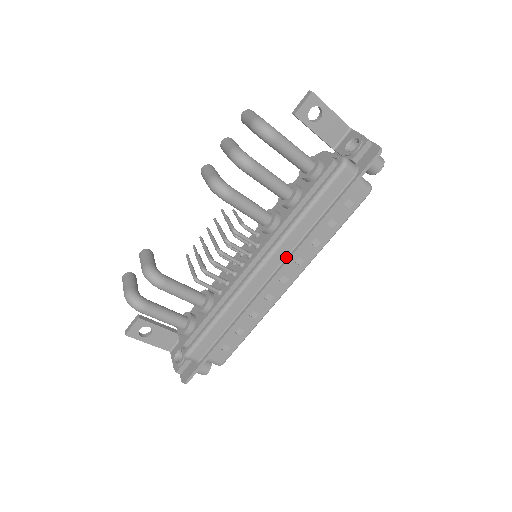
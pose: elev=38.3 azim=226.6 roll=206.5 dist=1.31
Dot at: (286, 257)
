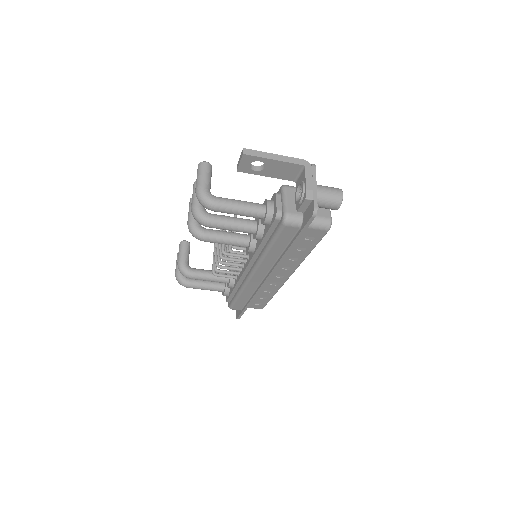
Dot at: (269, 270)
